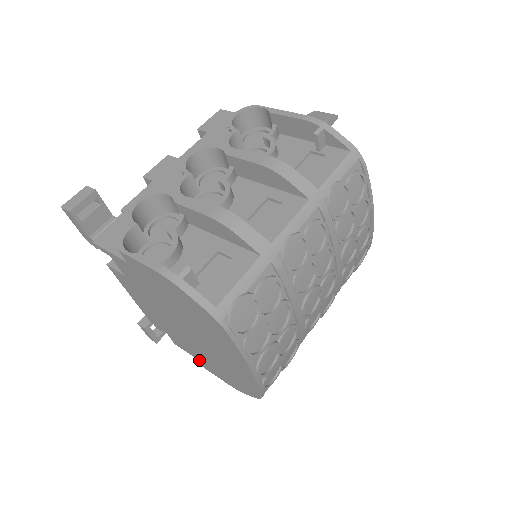
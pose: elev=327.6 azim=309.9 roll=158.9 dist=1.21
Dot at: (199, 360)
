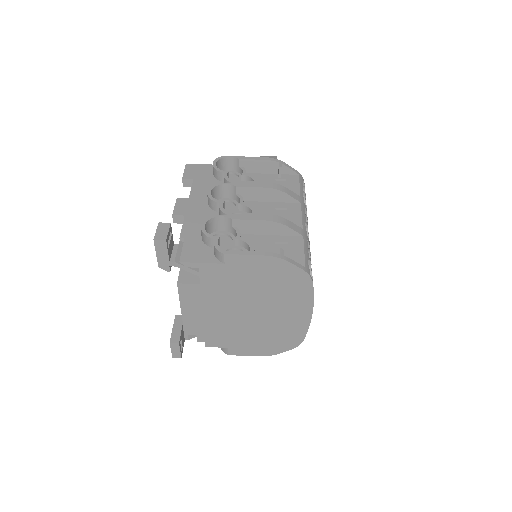
Dot at: (234, 347)
